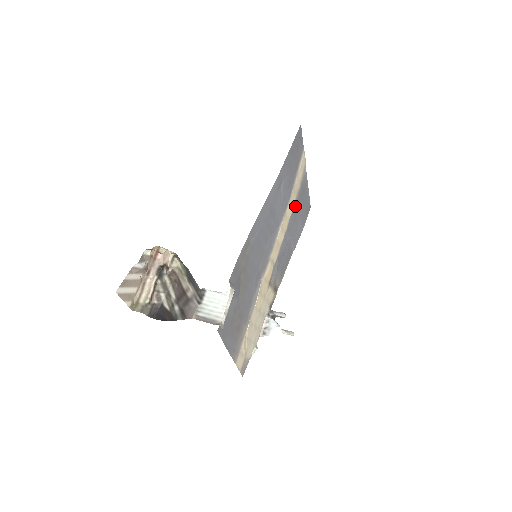
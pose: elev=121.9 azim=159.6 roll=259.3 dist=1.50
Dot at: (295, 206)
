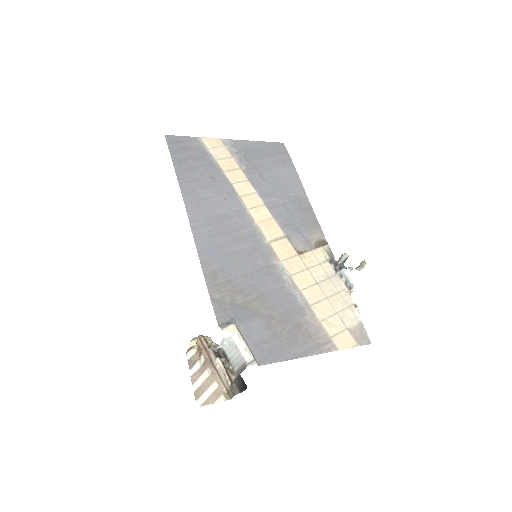
Dot at: (250, 174)
